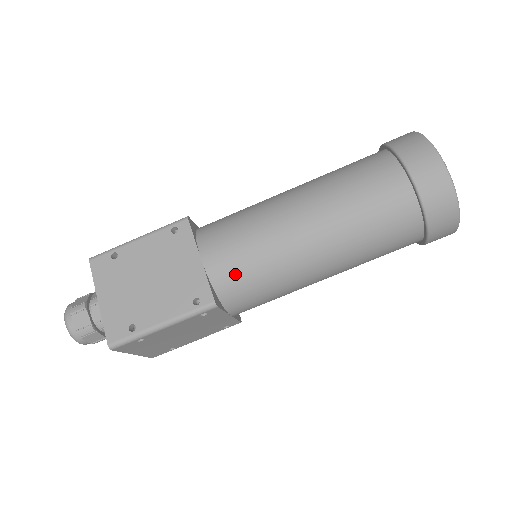
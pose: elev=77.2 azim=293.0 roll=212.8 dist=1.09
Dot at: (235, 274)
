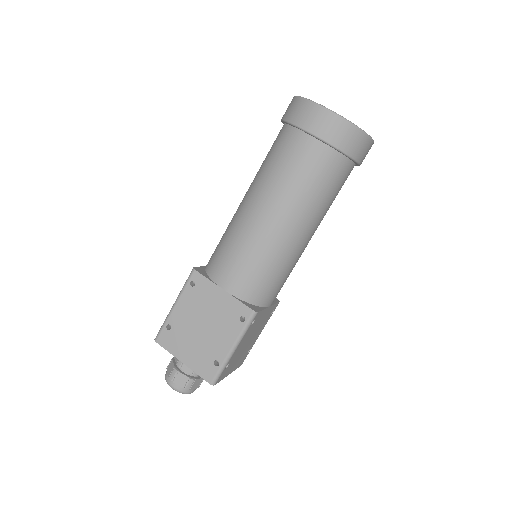
Dot at: (252, 283)
